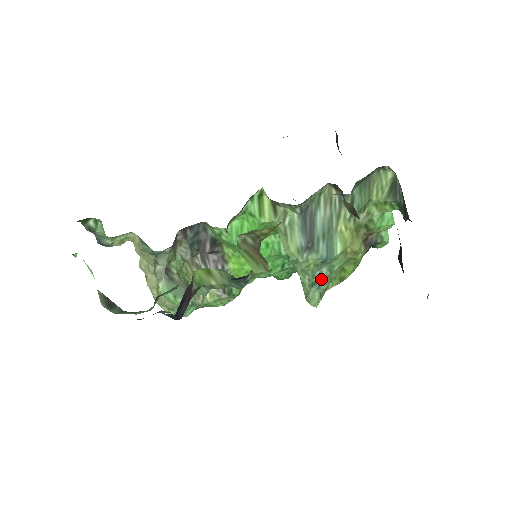
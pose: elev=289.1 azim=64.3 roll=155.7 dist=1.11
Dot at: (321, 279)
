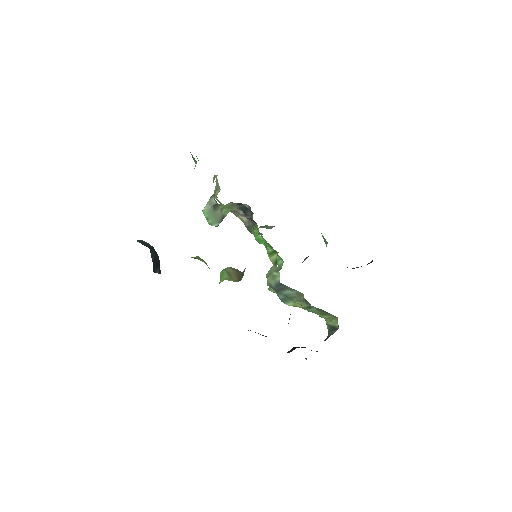
Dot at: occluded
